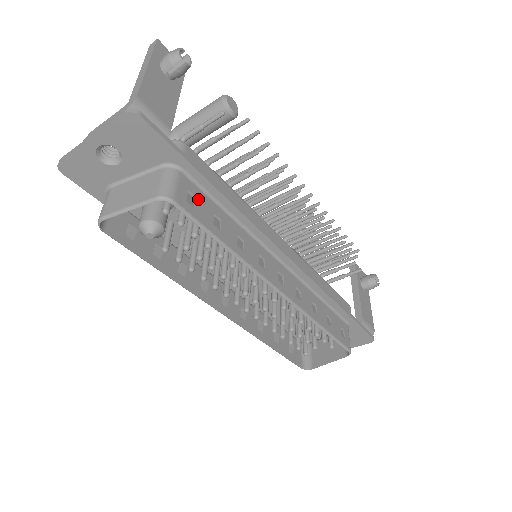
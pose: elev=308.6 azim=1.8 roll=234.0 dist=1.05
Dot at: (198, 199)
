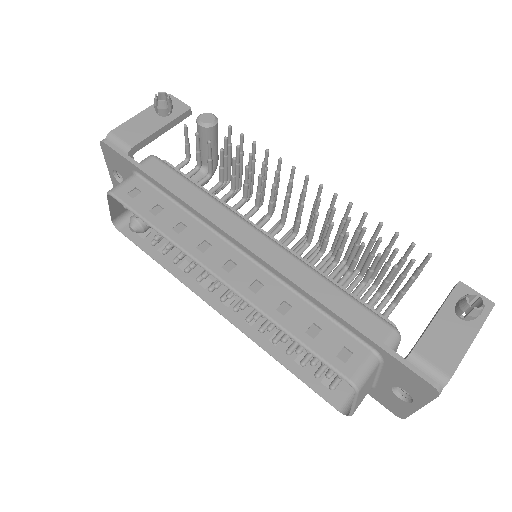
Dot at: (144, 193)
